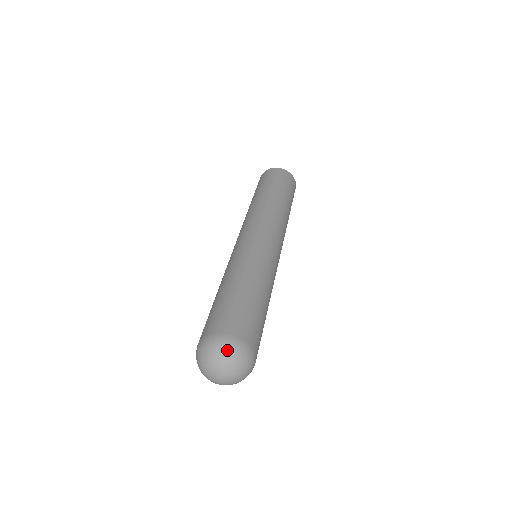
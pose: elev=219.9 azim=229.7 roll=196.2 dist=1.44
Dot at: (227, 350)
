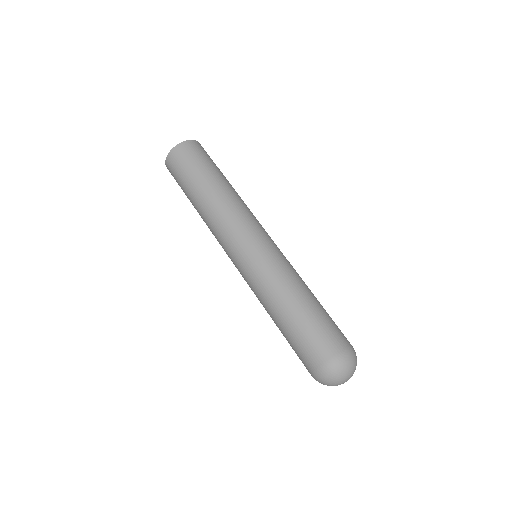
Dot at: (340, 369)
